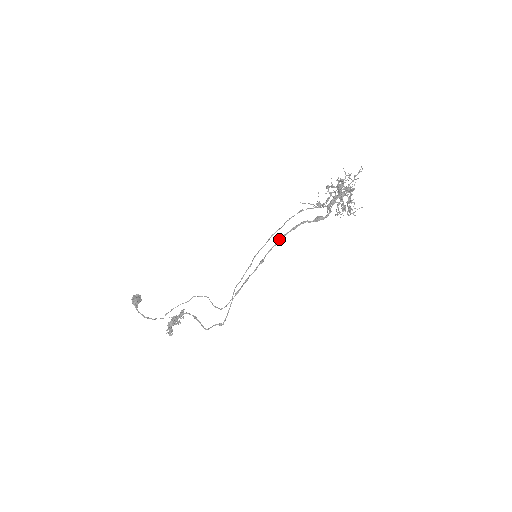
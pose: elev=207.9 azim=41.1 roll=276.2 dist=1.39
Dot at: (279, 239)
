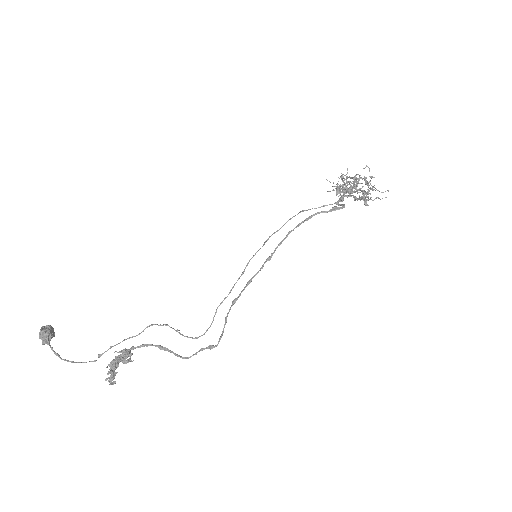
Dot at: (291, 230)
